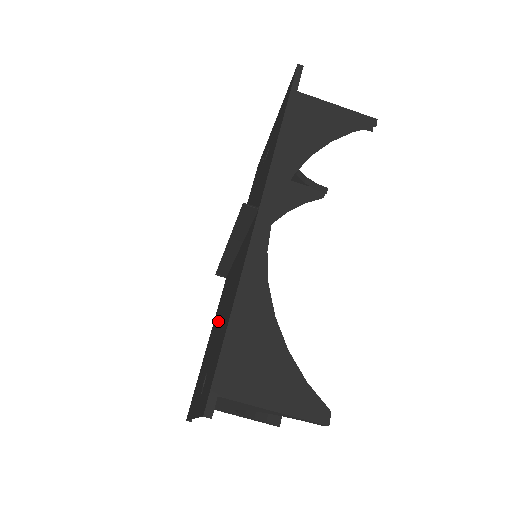
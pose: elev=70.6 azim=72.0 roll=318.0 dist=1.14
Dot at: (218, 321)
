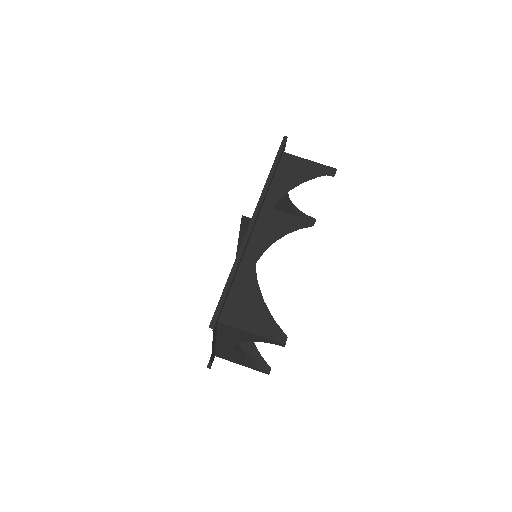
Dot at: occluded
